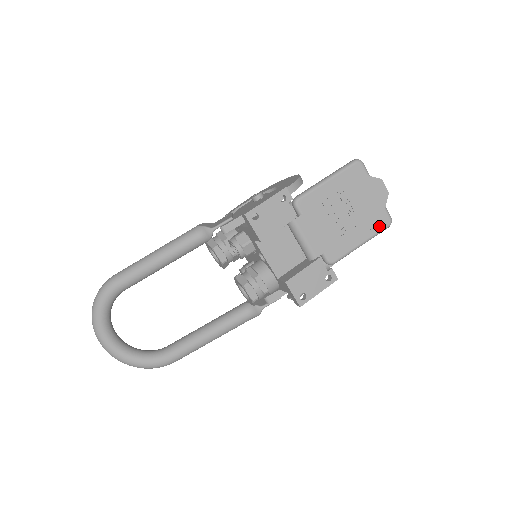
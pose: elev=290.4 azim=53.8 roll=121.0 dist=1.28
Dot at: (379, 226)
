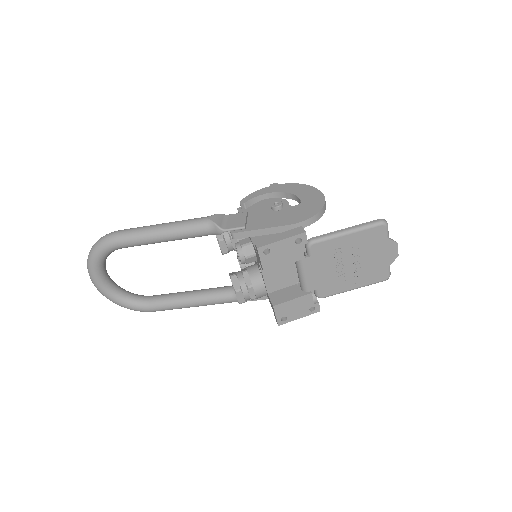
Dot at: (376, 279)
